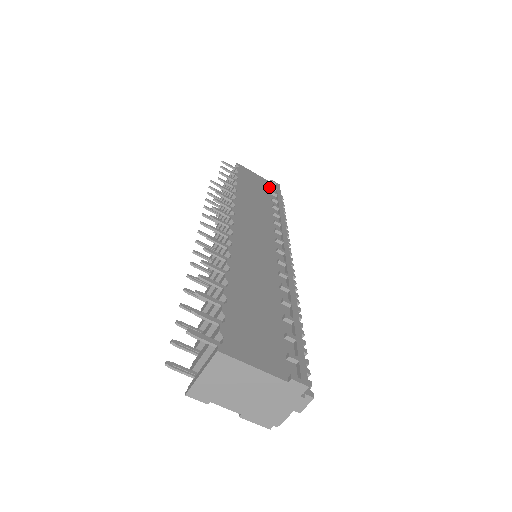
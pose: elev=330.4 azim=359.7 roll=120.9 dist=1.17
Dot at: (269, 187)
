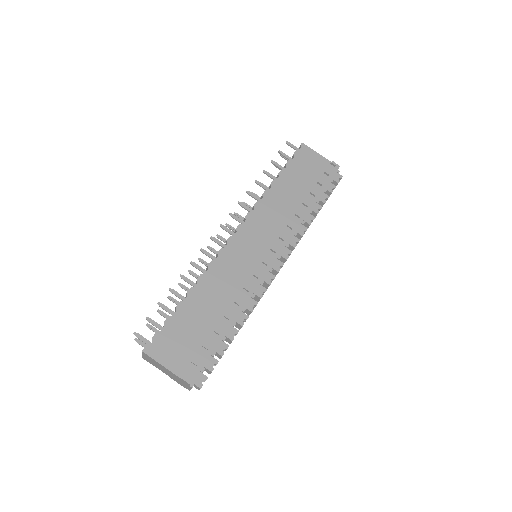
Dot at: (323, 172)
